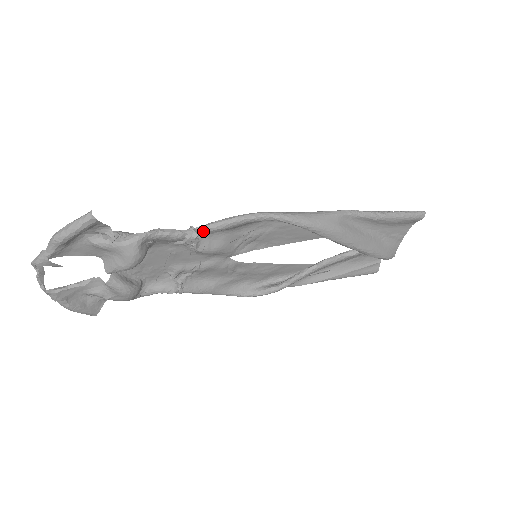
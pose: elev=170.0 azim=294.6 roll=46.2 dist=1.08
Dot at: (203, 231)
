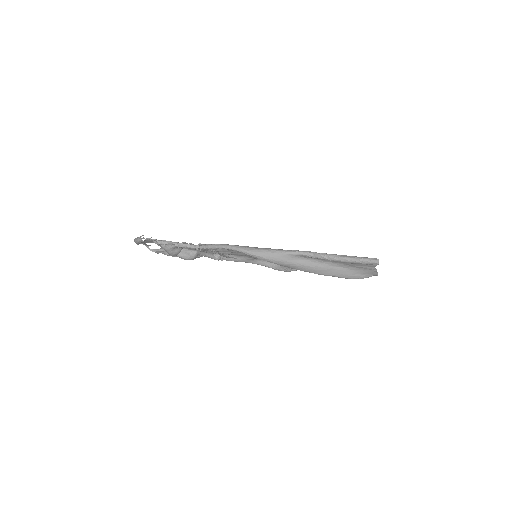
Dot at: (203, 248)
